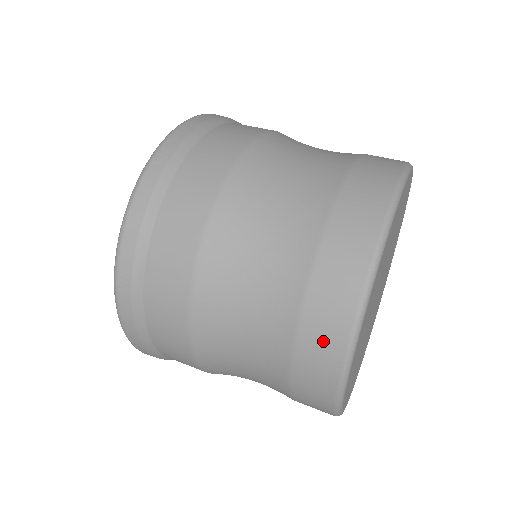
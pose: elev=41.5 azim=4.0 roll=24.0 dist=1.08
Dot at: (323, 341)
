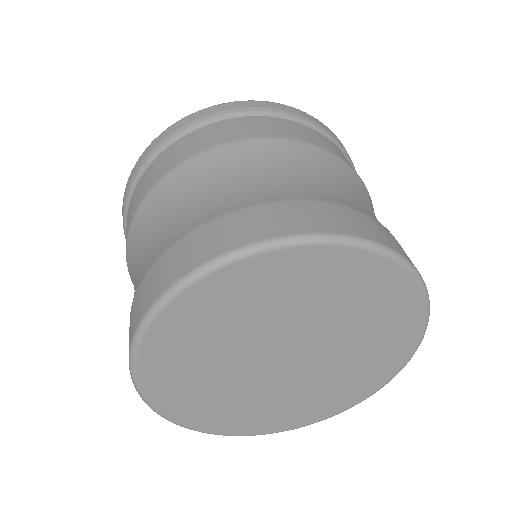
Dot at: (252, 225)
